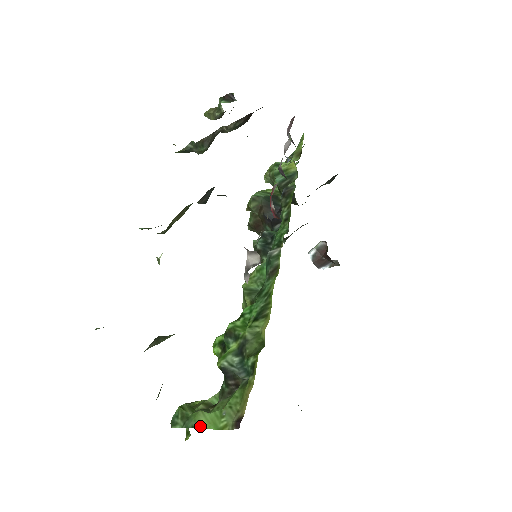
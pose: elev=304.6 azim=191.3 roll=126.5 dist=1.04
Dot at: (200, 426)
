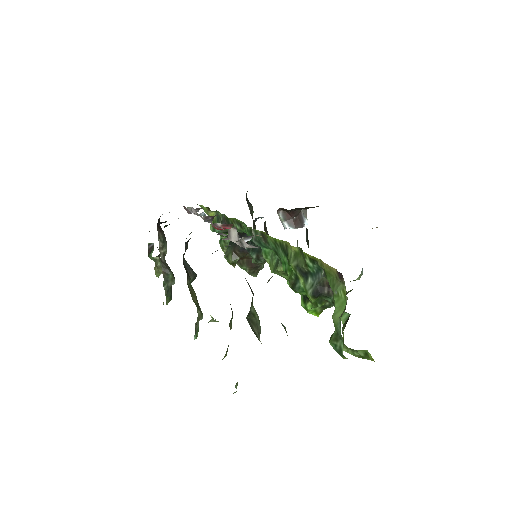
Dot at: occluded
